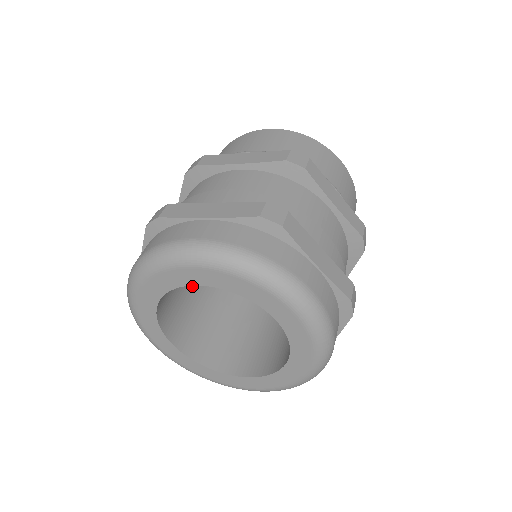
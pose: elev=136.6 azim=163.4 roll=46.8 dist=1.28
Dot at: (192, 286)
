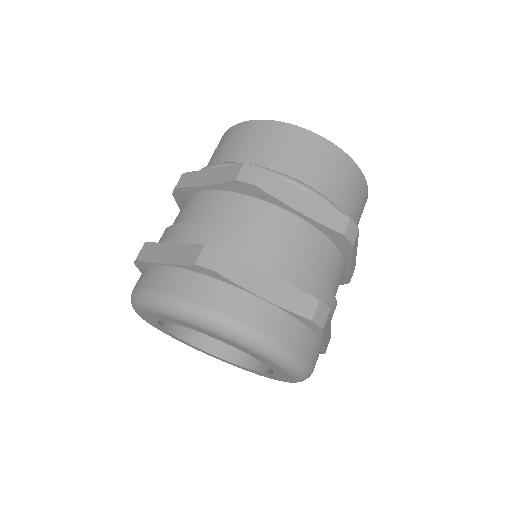
Dot at: occluded
